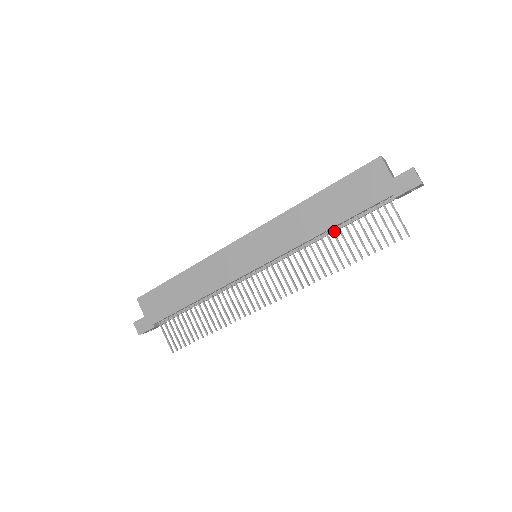
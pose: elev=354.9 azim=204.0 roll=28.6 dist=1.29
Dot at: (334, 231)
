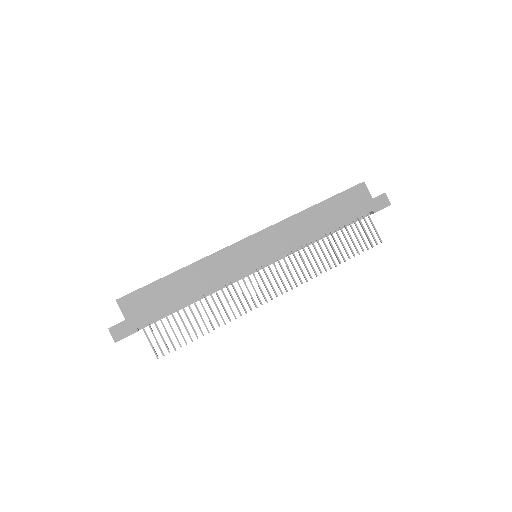
Dot at: occluded
